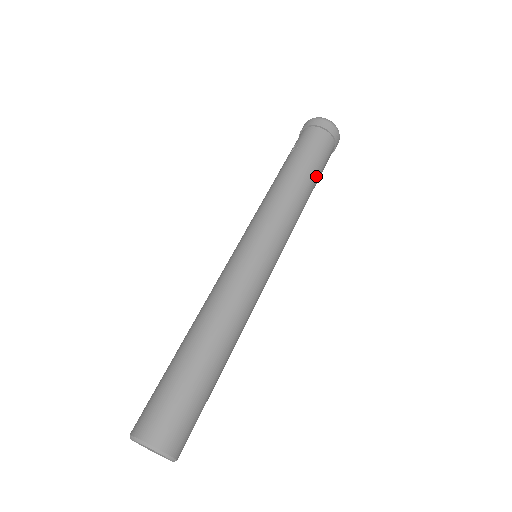
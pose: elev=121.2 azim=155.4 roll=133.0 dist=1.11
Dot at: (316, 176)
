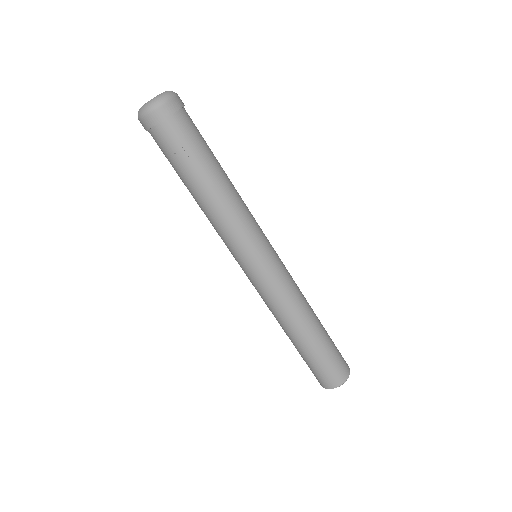
Dot at: occluded
